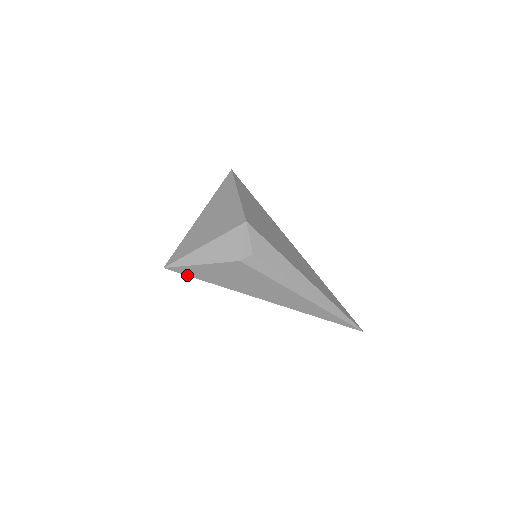
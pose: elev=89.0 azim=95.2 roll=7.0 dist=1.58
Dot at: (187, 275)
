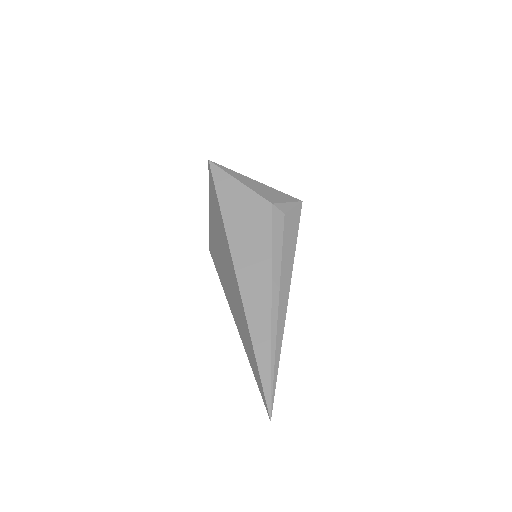
Dot at: (214, 181)
